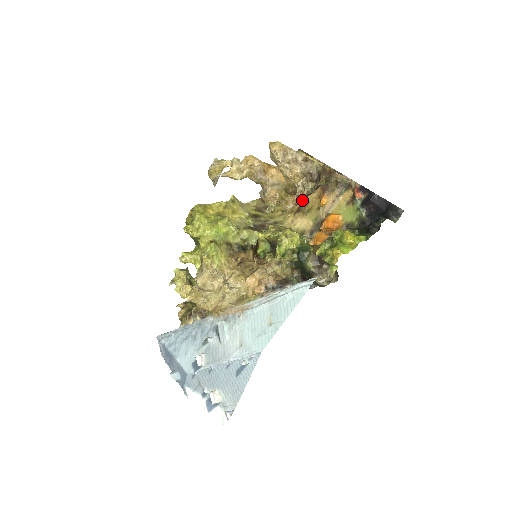
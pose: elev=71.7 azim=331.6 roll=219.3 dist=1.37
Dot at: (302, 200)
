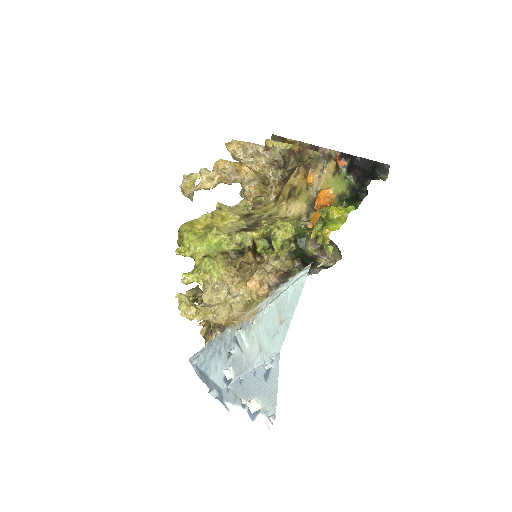
Dot at: (282, 188)
